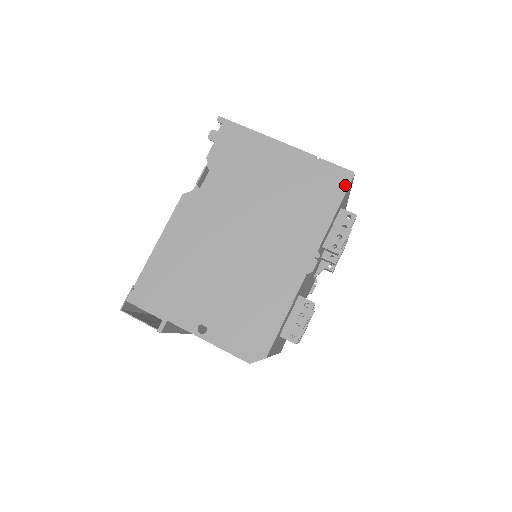
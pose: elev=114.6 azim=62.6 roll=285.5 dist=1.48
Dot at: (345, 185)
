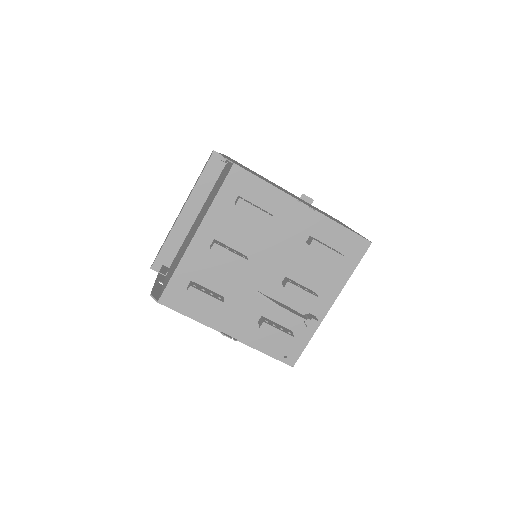
Dot at: occluded
